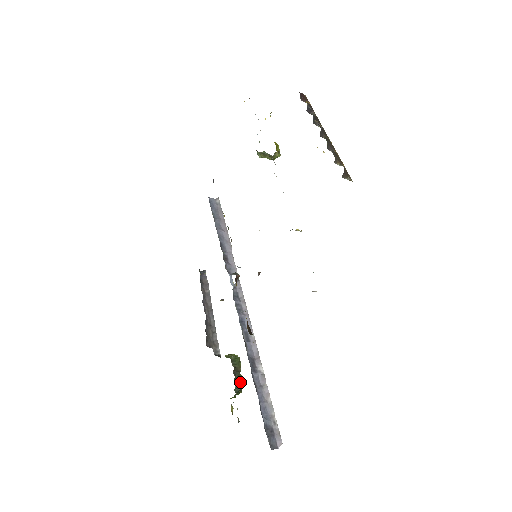
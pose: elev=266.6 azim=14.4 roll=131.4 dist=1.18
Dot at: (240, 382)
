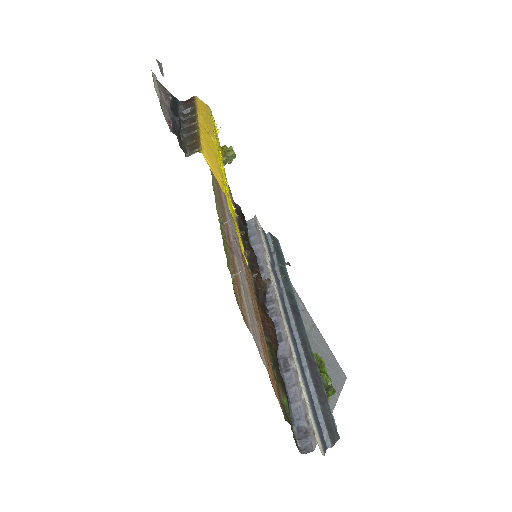
Dot at: (322, 381)
